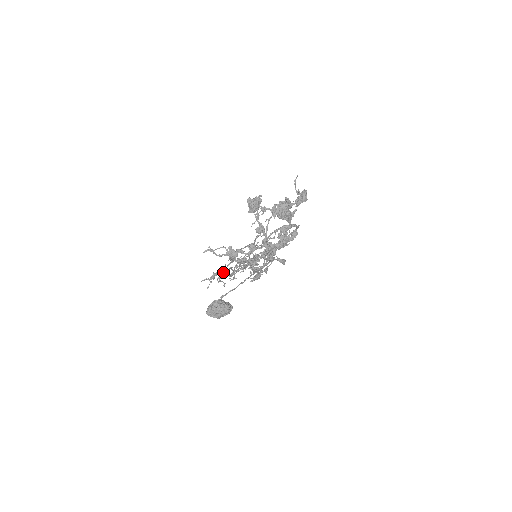
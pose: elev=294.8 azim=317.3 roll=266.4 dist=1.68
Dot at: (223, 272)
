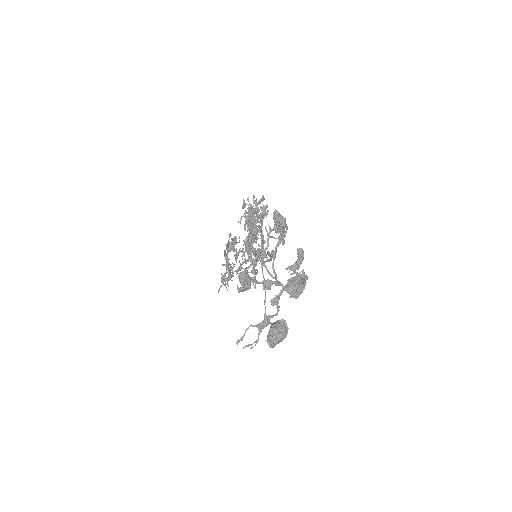
Dot at: (229, 273)
